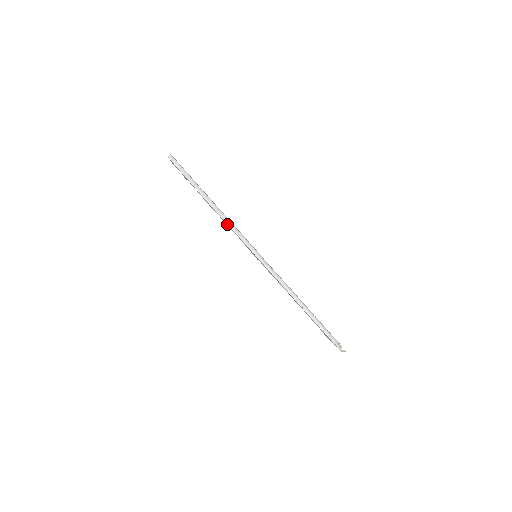
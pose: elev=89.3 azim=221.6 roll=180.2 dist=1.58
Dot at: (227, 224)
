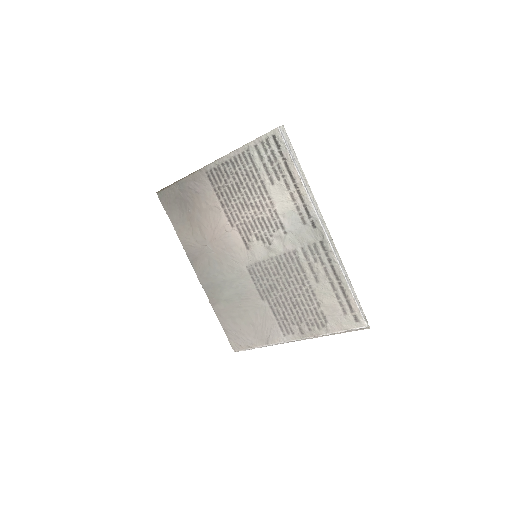
Dot at: (310, 199)
